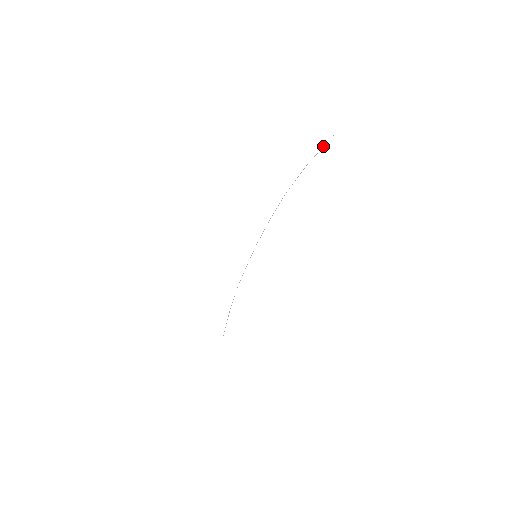
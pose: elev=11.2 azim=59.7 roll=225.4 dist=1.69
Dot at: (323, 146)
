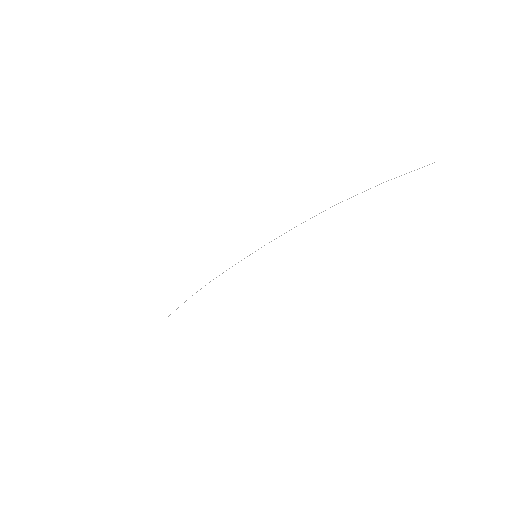
Dot at: occluded
